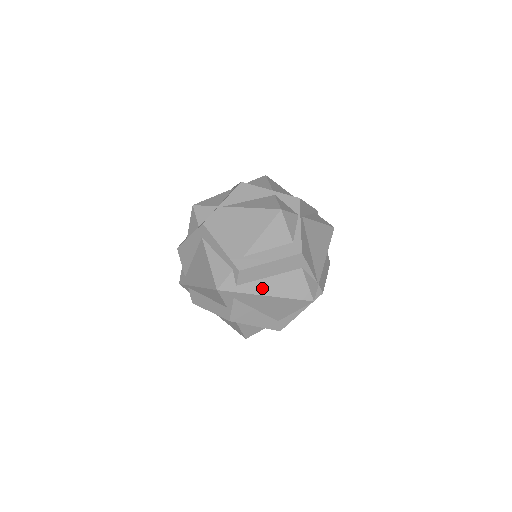
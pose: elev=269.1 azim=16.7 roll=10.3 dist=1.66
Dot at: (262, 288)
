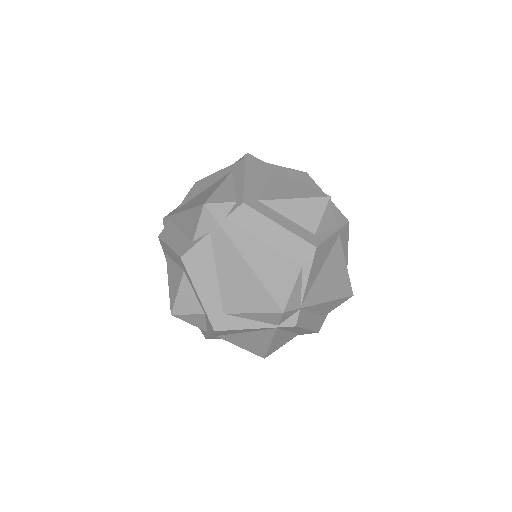
Dot at: (246, 246)
